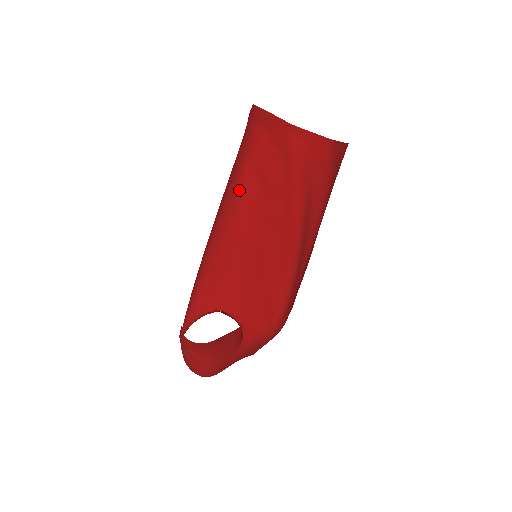
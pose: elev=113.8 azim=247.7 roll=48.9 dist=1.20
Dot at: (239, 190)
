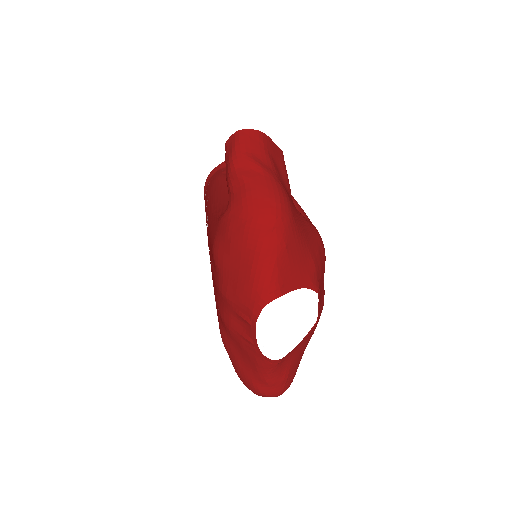
Dot at: (222, 177)
